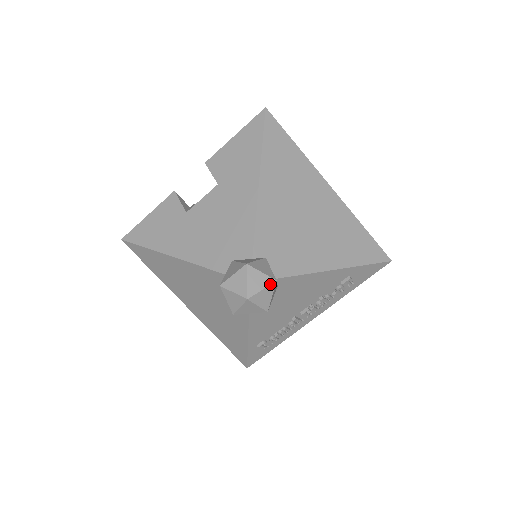
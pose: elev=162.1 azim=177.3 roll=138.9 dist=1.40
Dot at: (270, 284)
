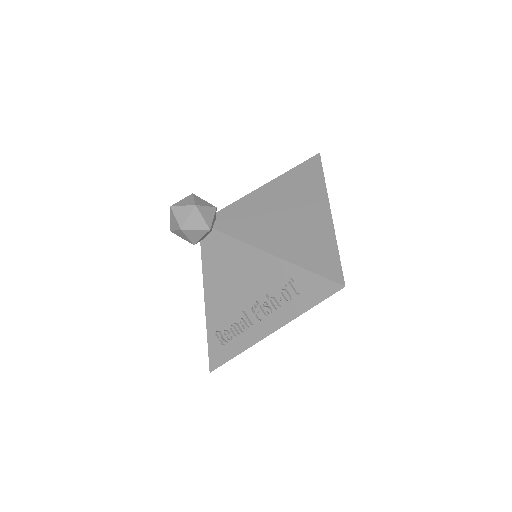
Dot at: (190, 205)
